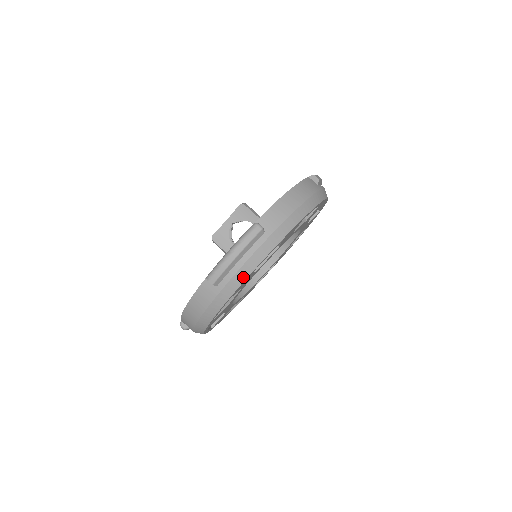
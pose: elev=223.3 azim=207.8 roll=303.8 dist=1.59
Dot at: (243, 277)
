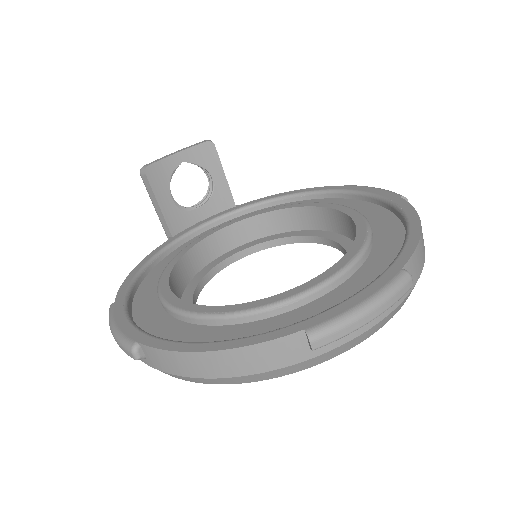
Dot at: (350, 346)
